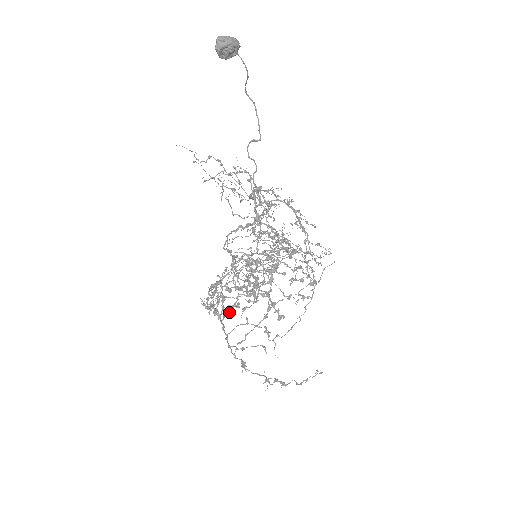
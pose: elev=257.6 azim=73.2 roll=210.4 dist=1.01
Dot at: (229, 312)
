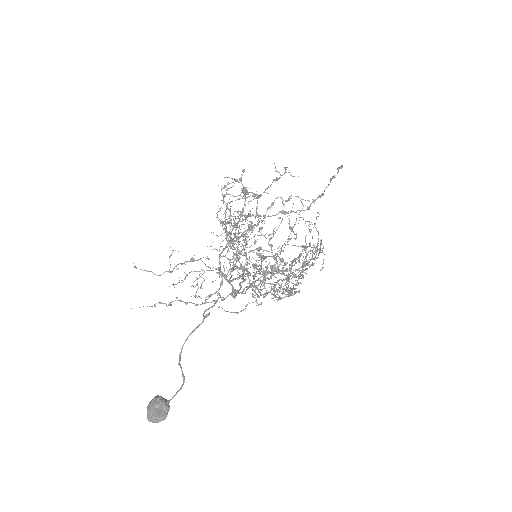
Dot at: occluded
